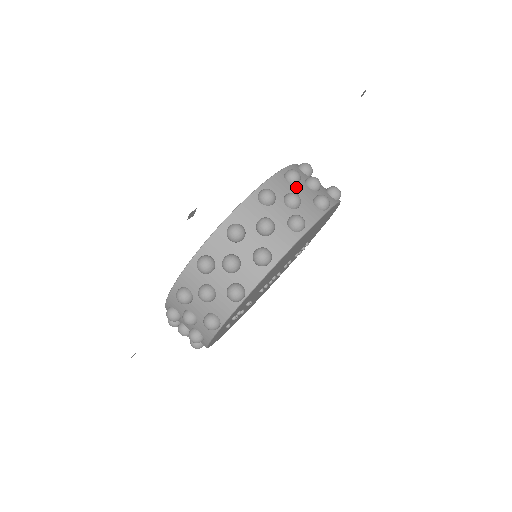
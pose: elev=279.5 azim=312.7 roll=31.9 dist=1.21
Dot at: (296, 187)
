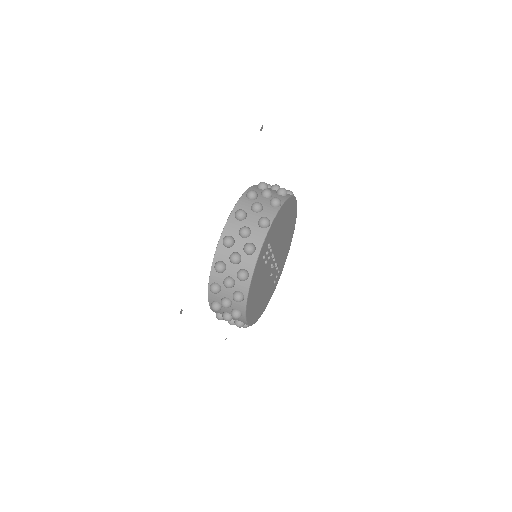
Dot at: occluded
